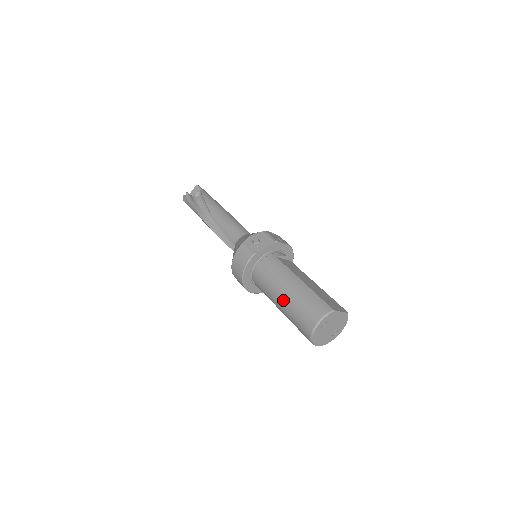
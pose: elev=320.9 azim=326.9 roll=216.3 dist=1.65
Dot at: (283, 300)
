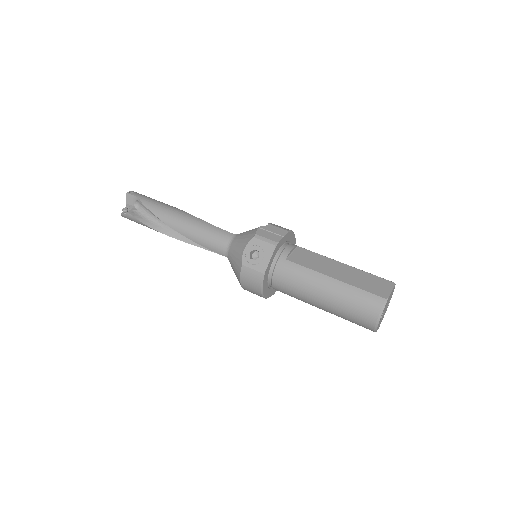
Dot at: (324, 306)
